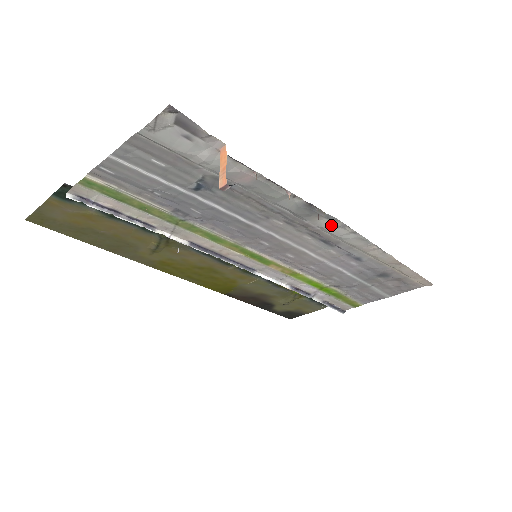
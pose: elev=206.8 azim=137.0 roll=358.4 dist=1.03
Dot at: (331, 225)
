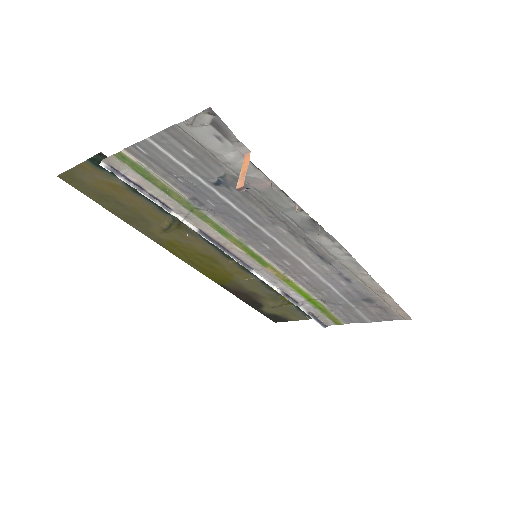
Dot at: (329, 243)
